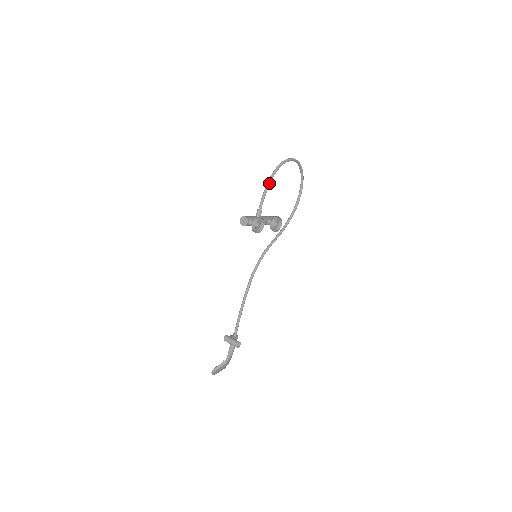
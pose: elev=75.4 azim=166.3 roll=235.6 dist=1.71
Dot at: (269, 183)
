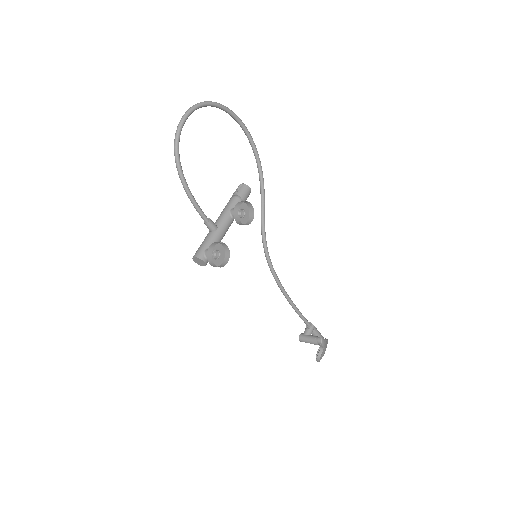
Dot at: (185, 186)
